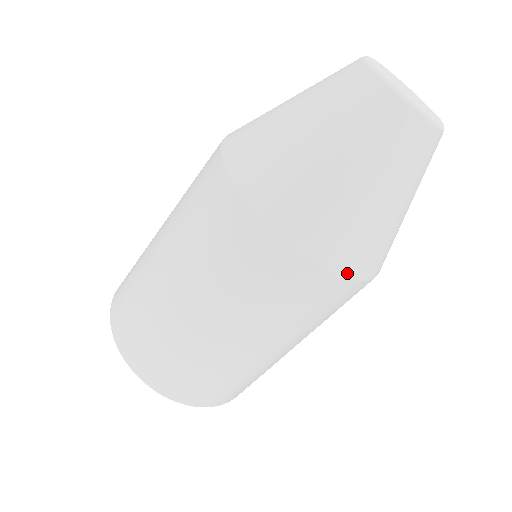
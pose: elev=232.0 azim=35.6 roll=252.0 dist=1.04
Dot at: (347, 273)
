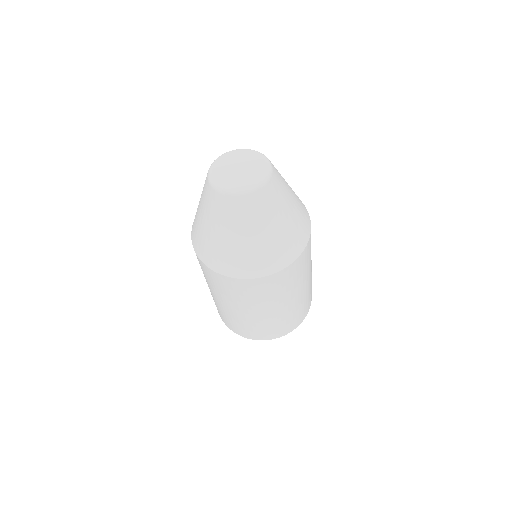
Dot at: (269, 273)
